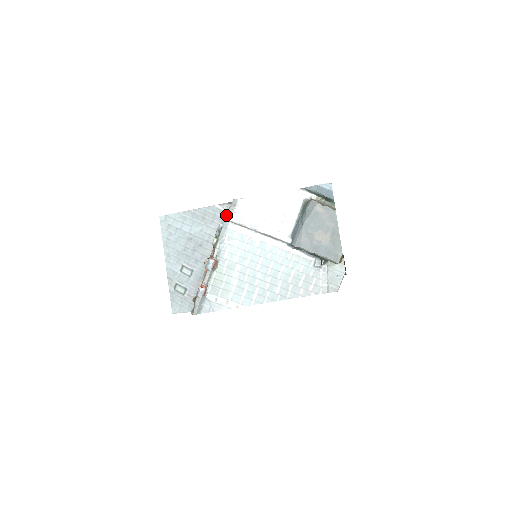
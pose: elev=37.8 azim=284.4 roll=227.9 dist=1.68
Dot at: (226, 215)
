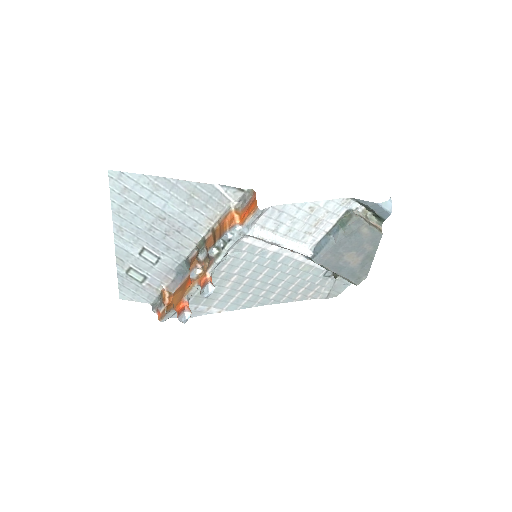
Dot at: (230, 204)
